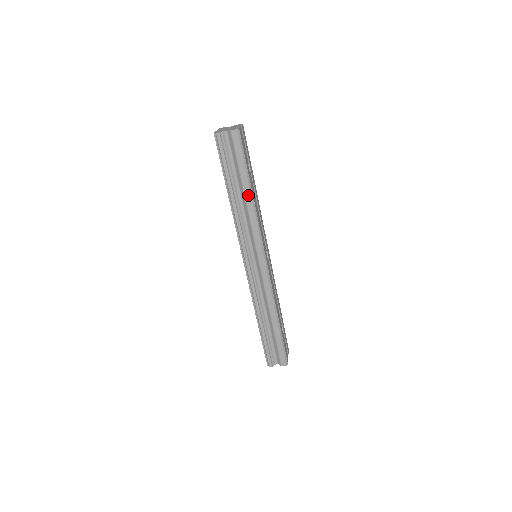
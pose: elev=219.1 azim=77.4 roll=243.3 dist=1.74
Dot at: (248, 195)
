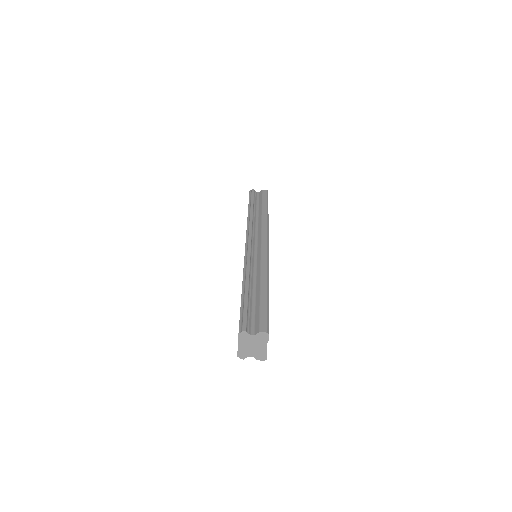
Dot at: (265, 212)
